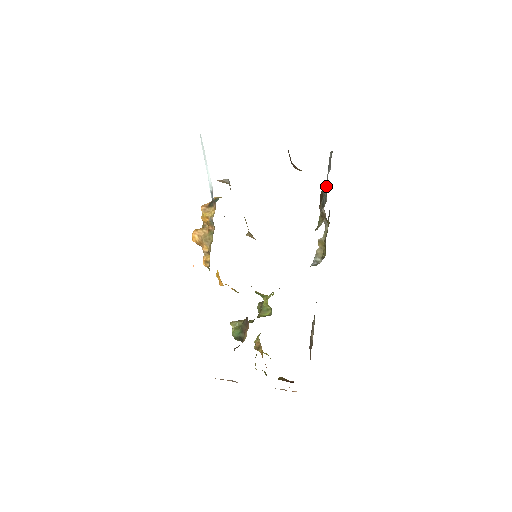
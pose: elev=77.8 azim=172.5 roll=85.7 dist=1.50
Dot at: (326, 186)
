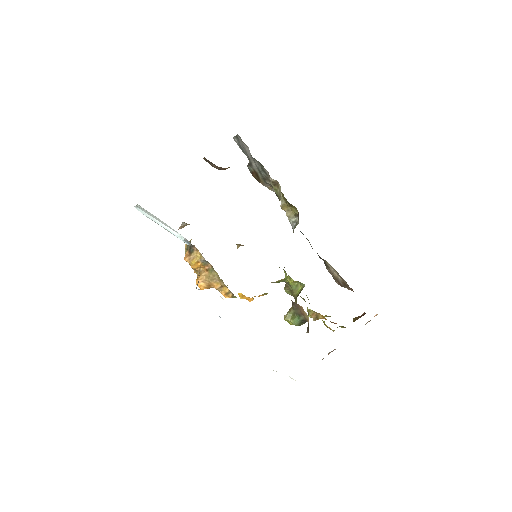
Dot at: (254, 163)
